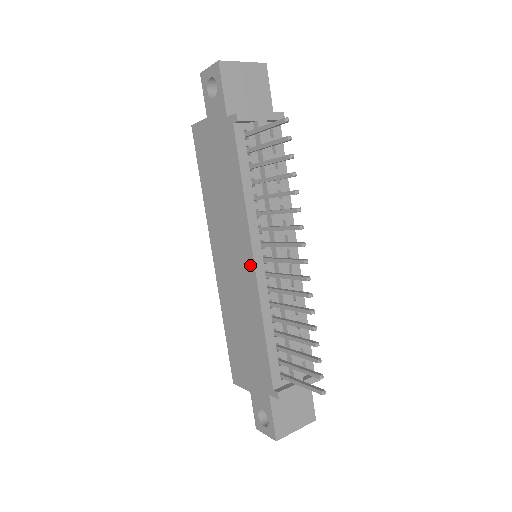
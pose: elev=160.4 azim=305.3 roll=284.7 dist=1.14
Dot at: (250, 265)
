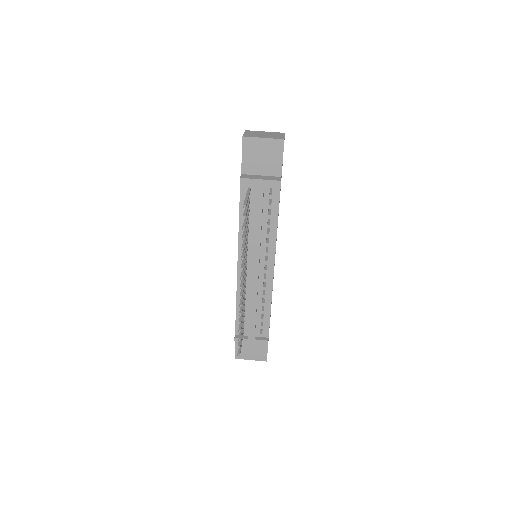
Dot at: (238, 265)
